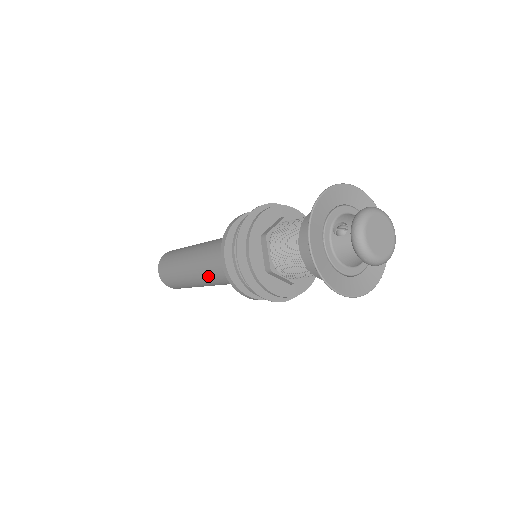
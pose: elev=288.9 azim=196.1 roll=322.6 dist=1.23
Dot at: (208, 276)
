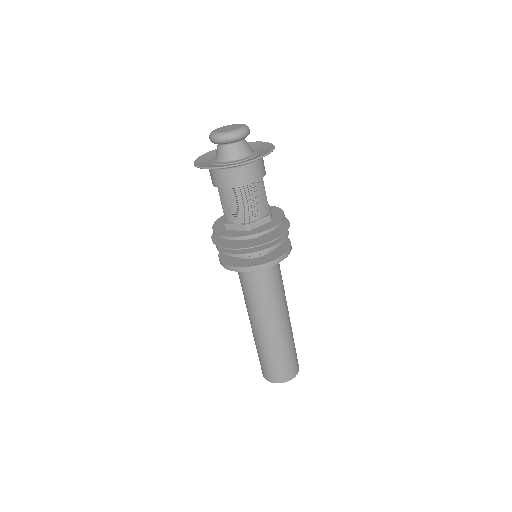
Dot at: (248, 308)
